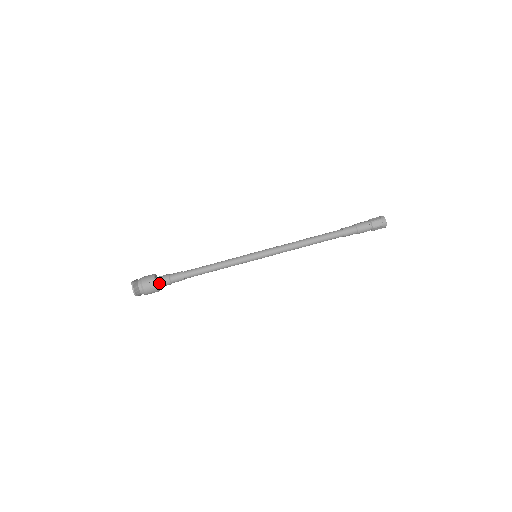
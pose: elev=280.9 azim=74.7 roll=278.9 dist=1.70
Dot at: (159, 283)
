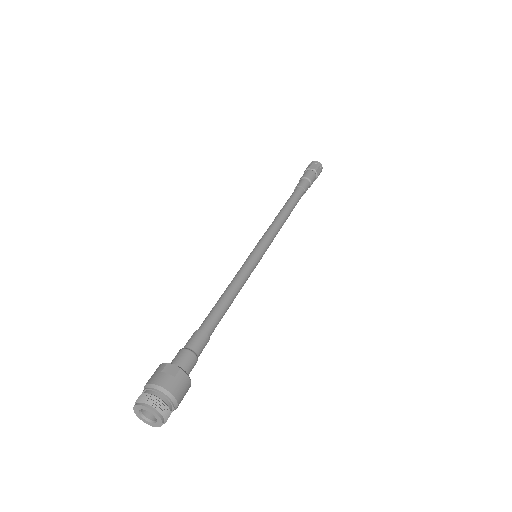
Dot at: (179, 366)
